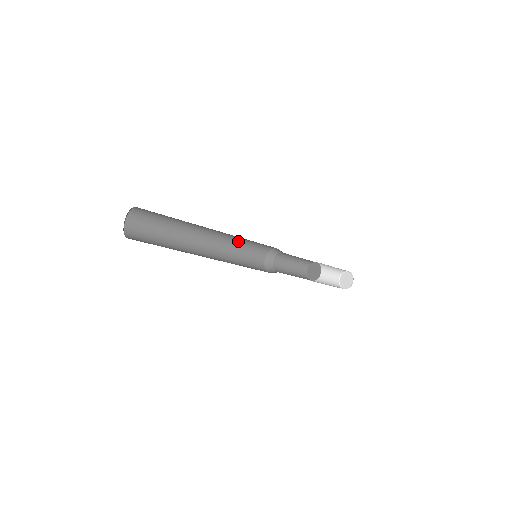
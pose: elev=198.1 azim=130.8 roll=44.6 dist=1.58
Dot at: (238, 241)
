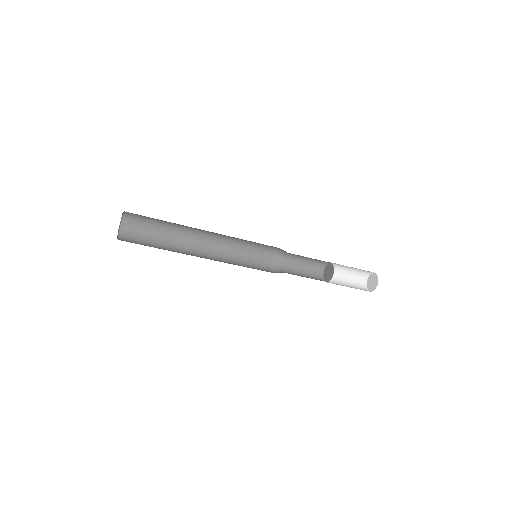
Dot at: (240, 239)
